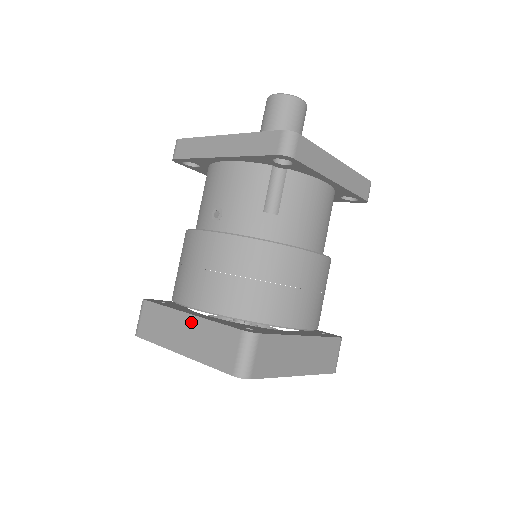
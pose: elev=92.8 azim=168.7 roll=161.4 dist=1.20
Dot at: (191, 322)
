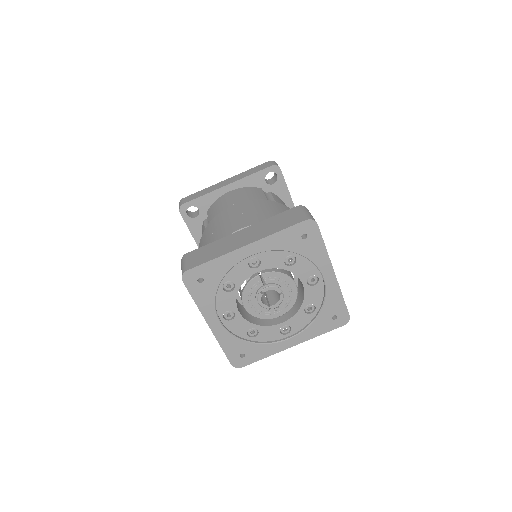
Dot at: (248, 230)
